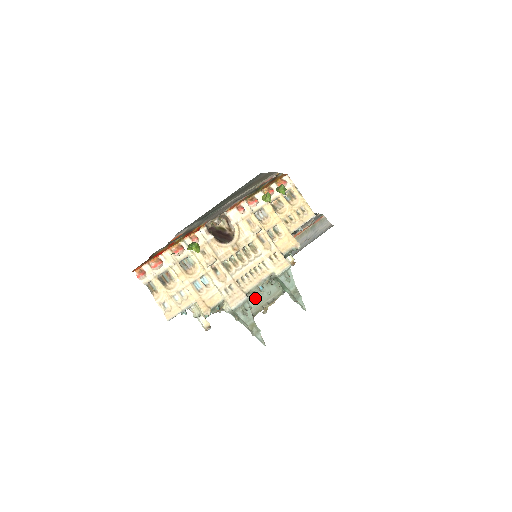
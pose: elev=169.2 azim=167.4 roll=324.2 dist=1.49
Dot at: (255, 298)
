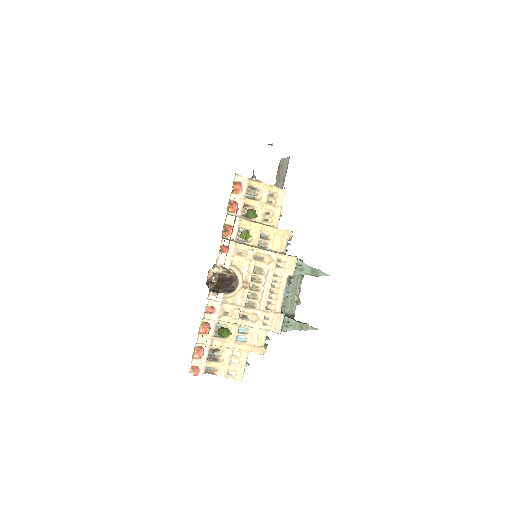
Dot at: (287, 304)
